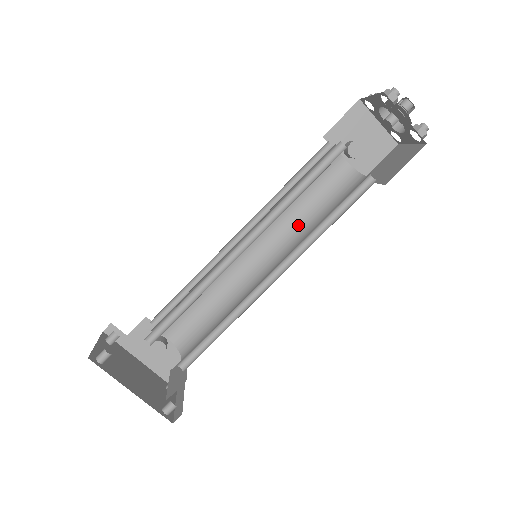
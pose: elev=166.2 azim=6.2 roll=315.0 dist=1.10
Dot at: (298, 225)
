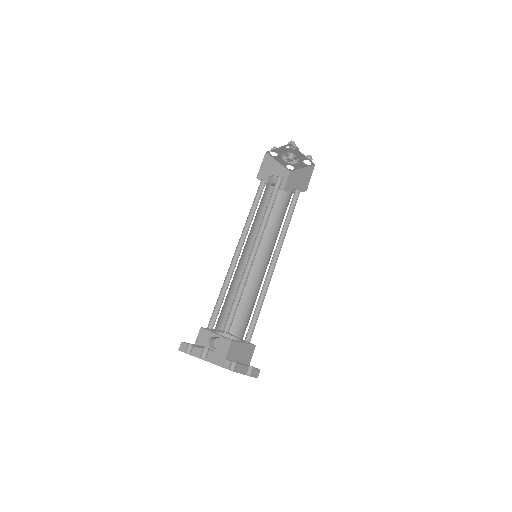
Dot at: (265, 232)
